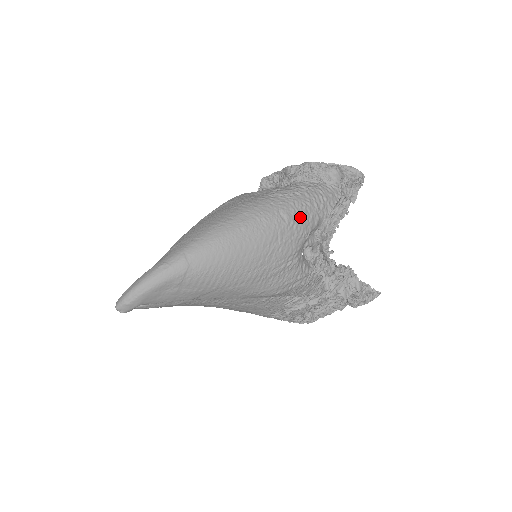
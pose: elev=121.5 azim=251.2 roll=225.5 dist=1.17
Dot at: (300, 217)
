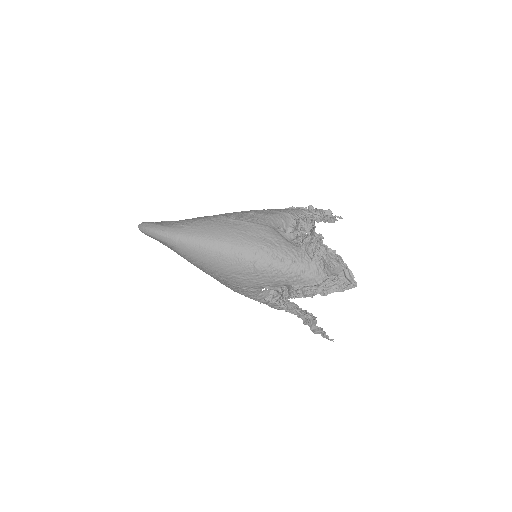
Dot at: (267, 275)
